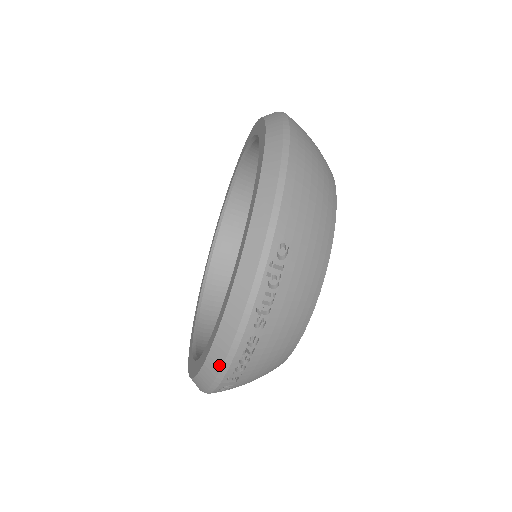
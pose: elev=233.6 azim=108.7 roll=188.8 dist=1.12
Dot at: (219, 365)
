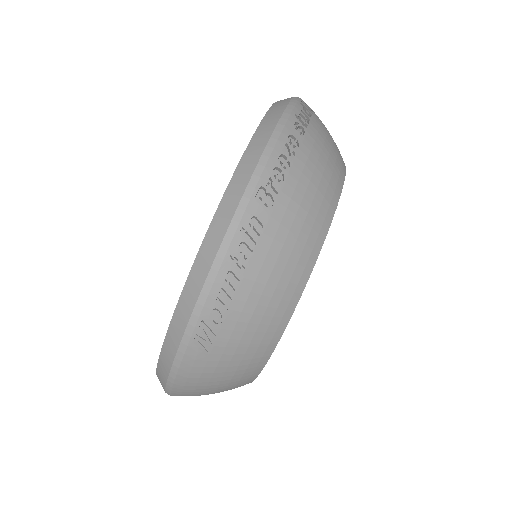
Dot at: (254, 164)
